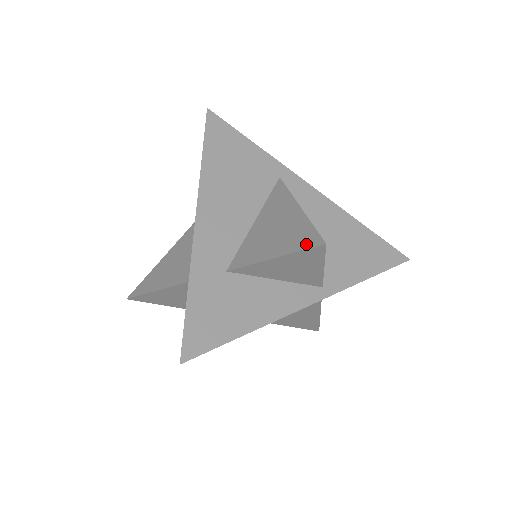
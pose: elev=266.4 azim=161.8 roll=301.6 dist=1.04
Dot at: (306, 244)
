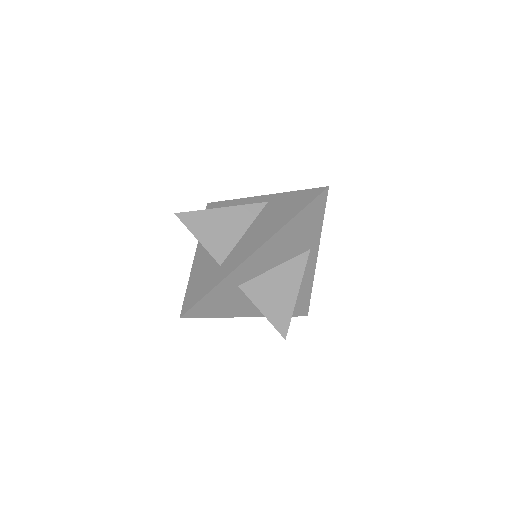
Dot at: (280, 327)
